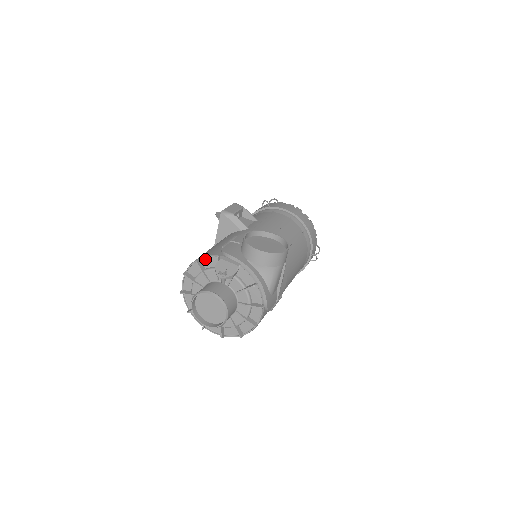
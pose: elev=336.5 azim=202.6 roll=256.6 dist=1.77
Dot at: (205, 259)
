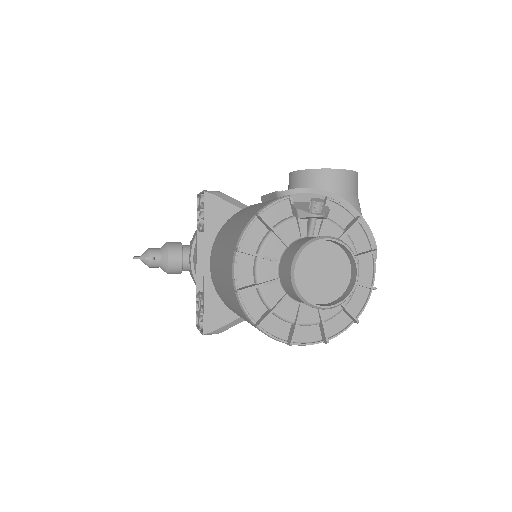
Dot at: (267, 210)
